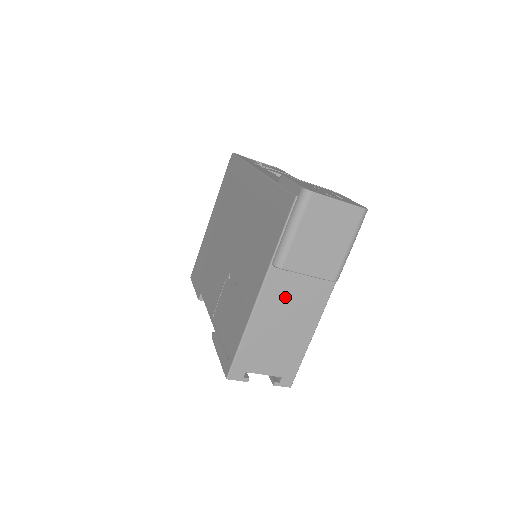
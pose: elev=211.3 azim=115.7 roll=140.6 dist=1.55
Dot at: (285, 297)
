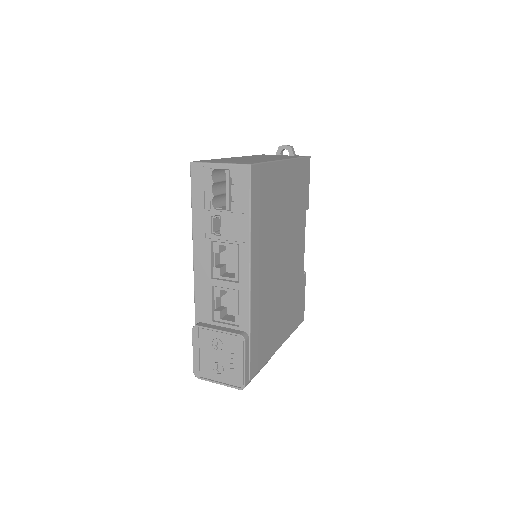
Dot at: occluded
